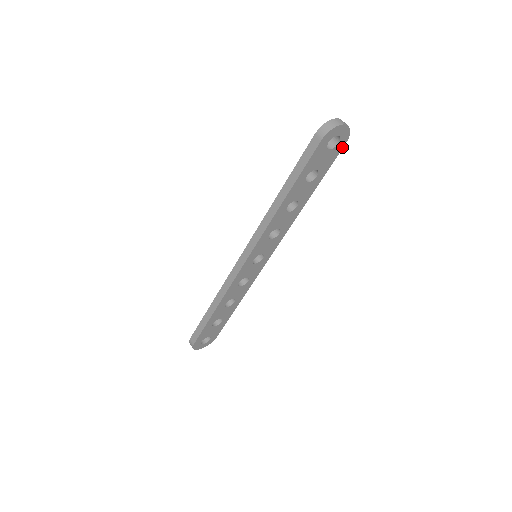
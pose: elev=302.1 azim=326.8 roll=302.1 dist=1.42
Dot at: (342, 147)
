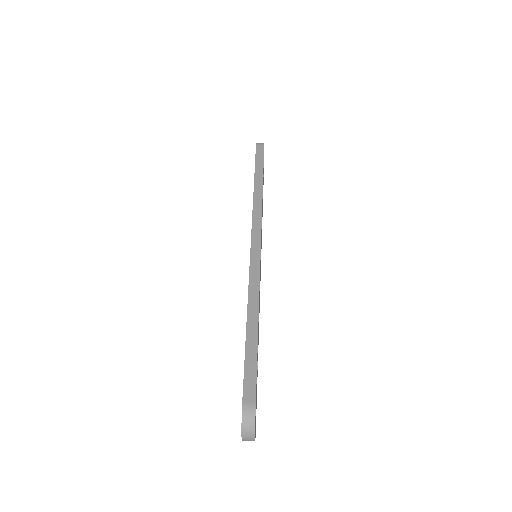
Dot at: occluded
